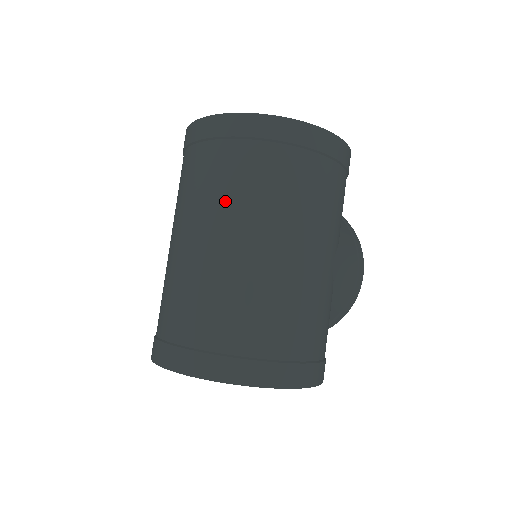
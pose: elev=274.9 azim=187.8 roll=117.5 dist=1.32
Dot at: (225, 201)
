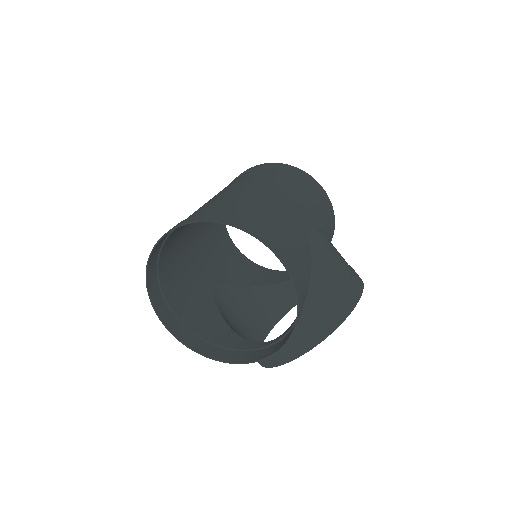
Dot at: occluded
